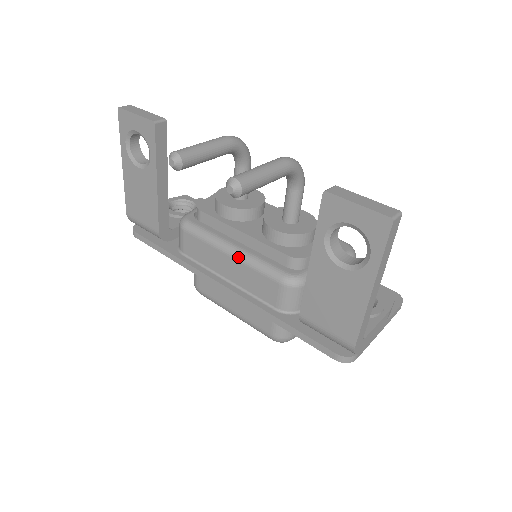
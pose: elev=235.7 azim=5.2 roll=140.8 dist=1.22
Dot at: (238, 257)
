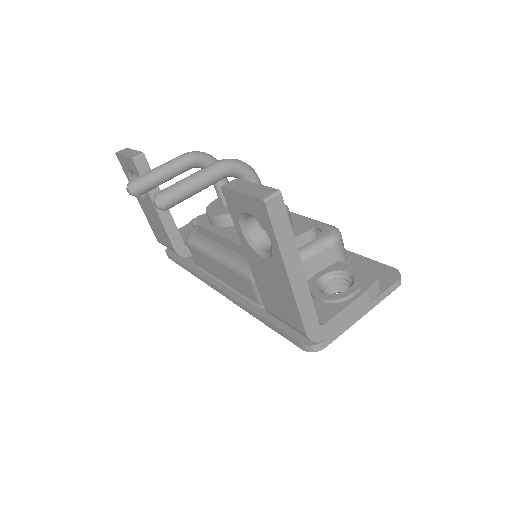
Dot at: (221, 261)
